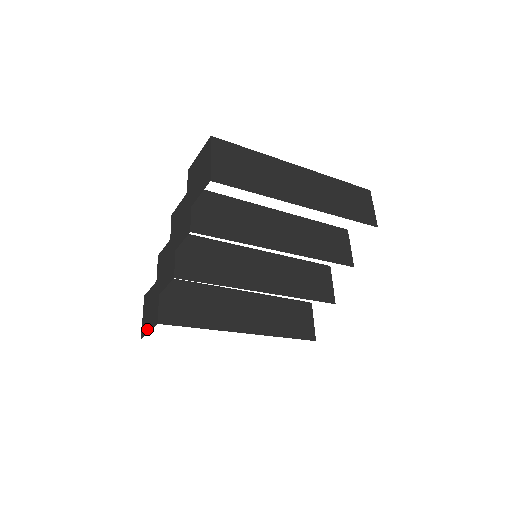
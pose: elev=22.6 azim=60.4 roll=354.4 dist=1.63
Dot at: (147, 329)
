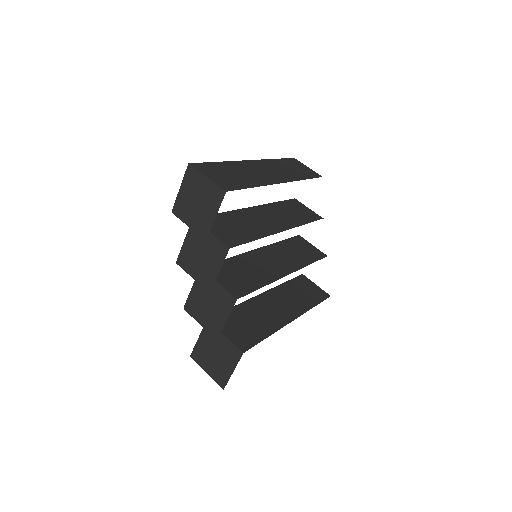
Dot at: (227, 373)
